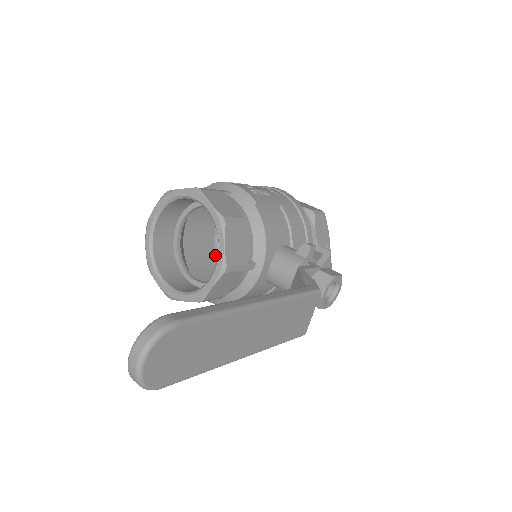
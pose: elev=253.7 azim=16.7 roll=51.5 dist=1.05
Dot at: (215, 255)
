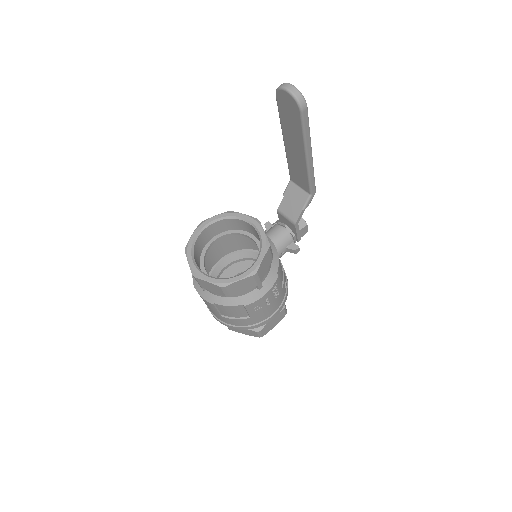
Dot at: occluded
